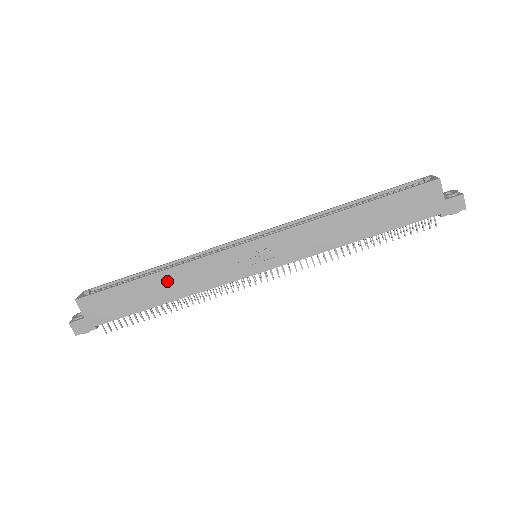
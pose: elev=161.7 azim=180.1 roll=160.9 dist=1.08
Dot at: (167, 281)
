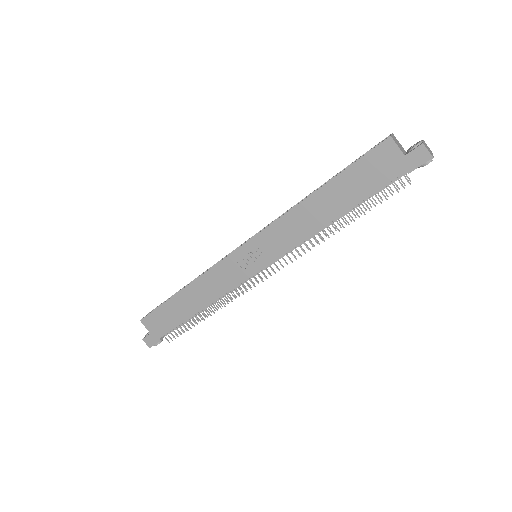
Dot at: (194, 293)
